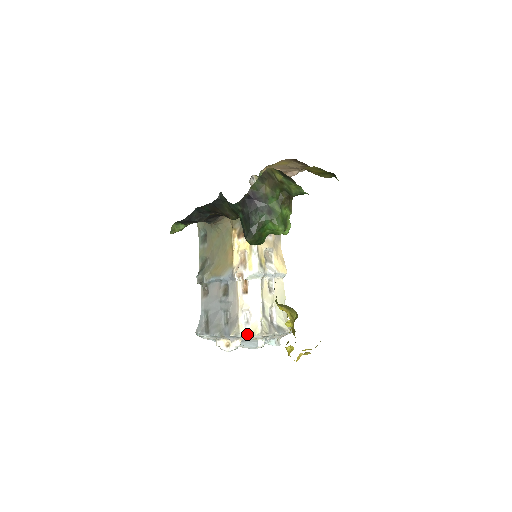
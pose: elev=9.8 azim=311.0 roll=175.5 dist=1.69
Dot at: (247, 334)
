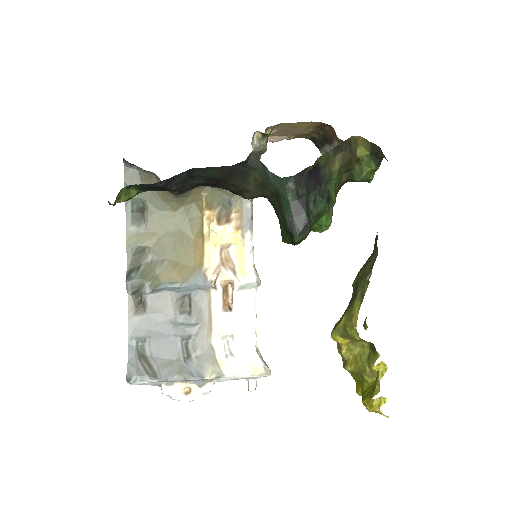
Dot at: (239, 374)
